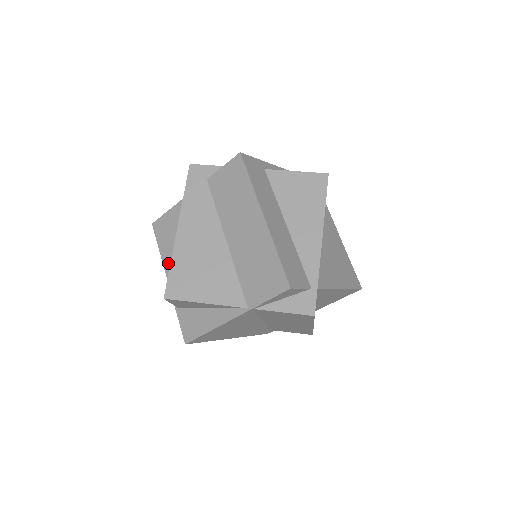
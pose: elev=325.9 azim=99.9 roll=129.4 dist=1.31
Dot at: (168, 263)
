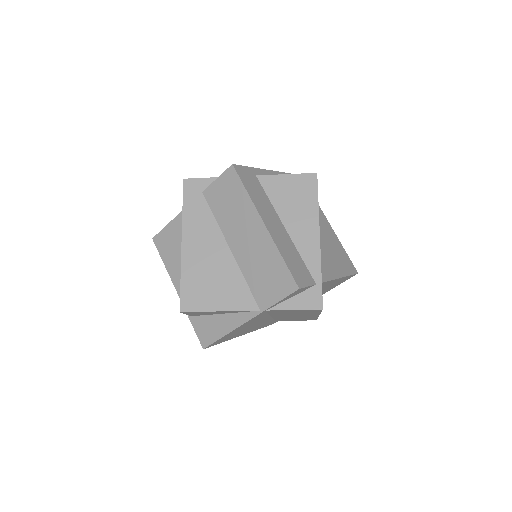
Dot at: (175, 275)
